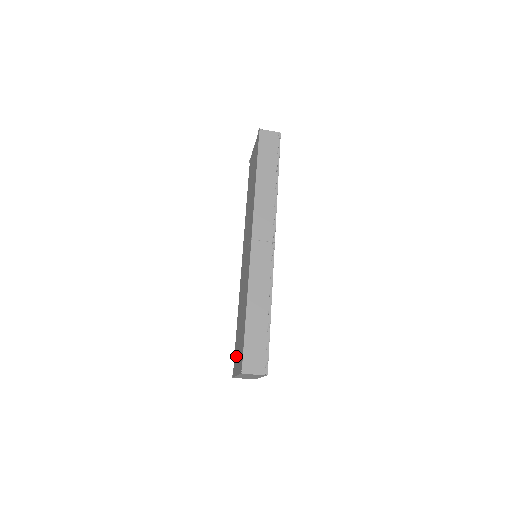
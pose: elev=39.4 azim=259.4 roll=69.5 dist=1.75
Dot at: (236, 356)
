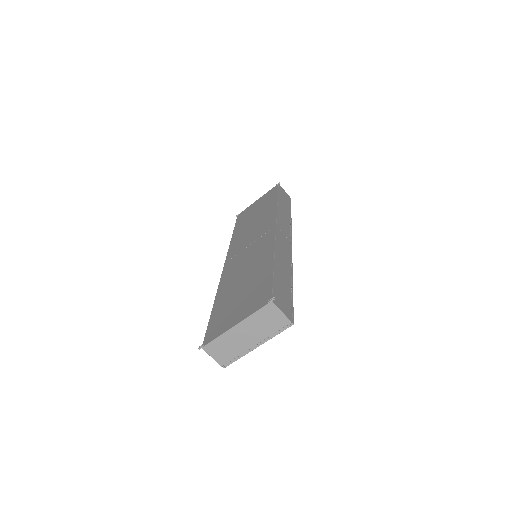
Dot at: (223, 318)
